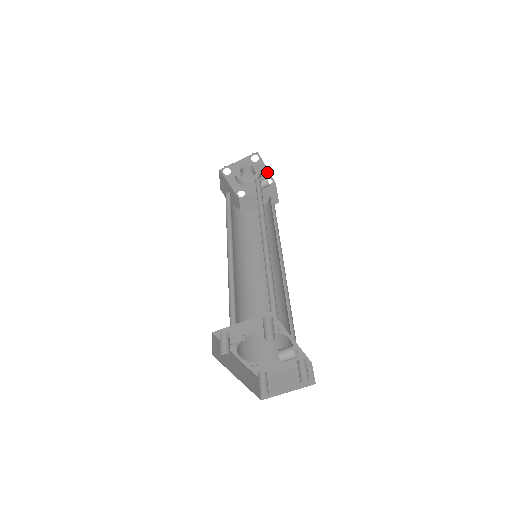
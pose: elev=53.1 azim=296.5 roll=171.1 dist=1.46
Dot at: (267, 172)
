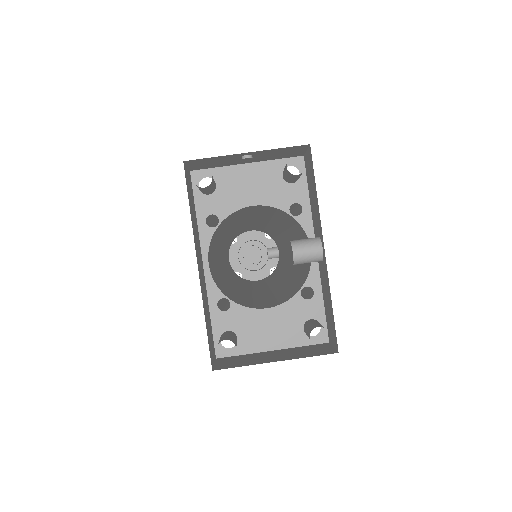
Dot at: (277, 258)
